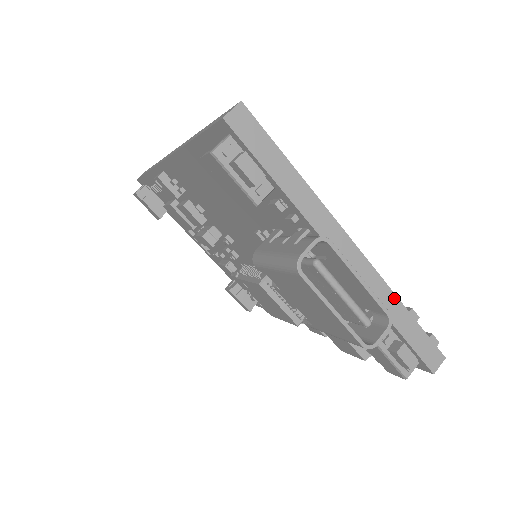
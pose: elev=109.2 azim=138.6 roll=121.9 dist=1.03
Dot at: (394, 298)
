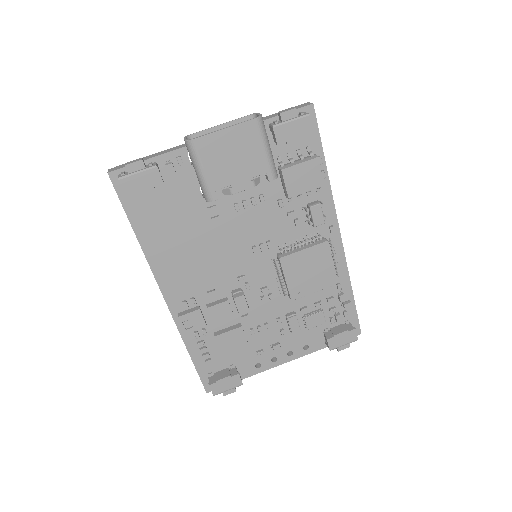
Dot at: occluded
